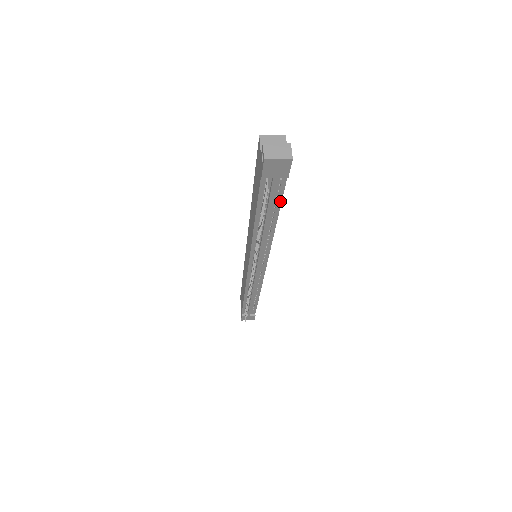
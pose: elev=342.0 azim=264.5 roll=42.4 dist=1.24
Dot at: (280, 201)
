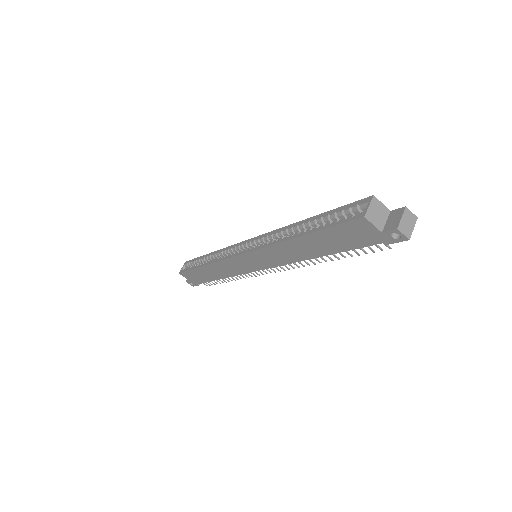
Dot at: occluded
